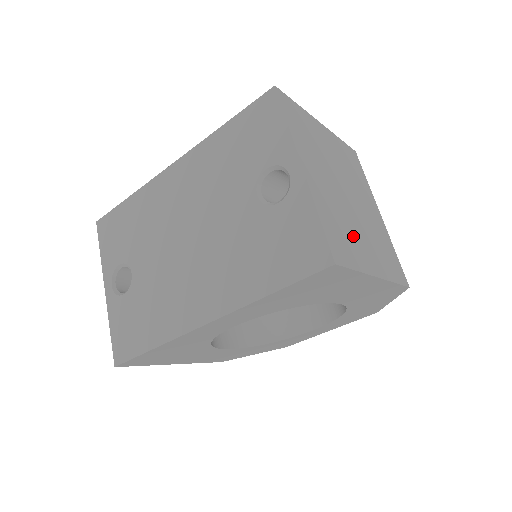
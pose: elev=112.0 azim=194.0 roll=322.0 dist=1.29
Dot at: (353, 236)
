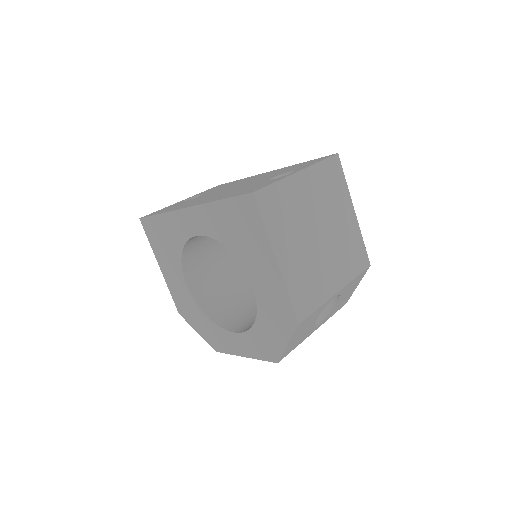
Dot at: (289, 229)
